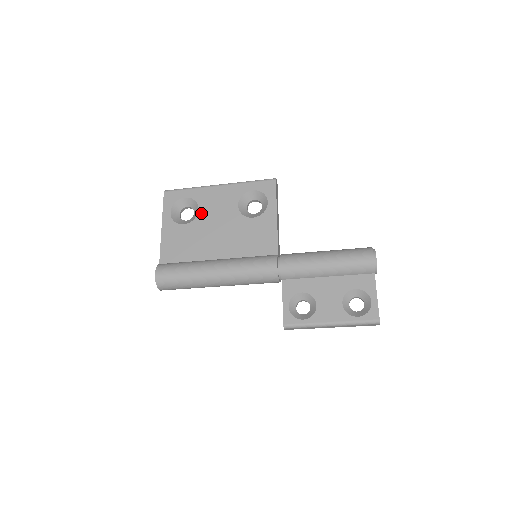
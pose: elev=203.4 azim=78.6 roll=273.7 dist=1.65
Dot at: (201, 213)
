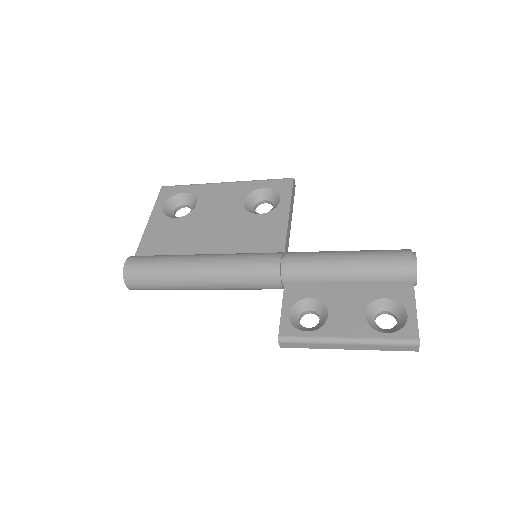
Dot at: (198, 207)
